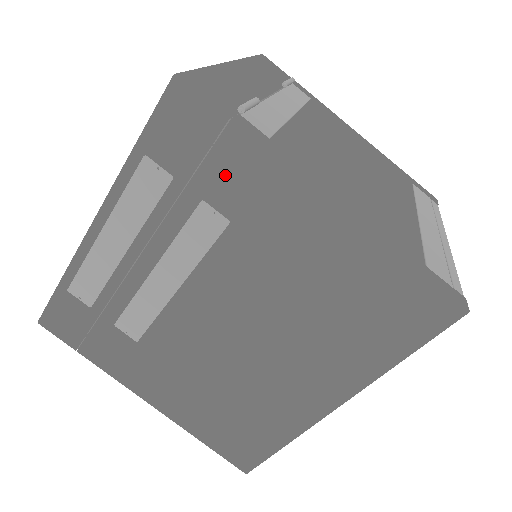
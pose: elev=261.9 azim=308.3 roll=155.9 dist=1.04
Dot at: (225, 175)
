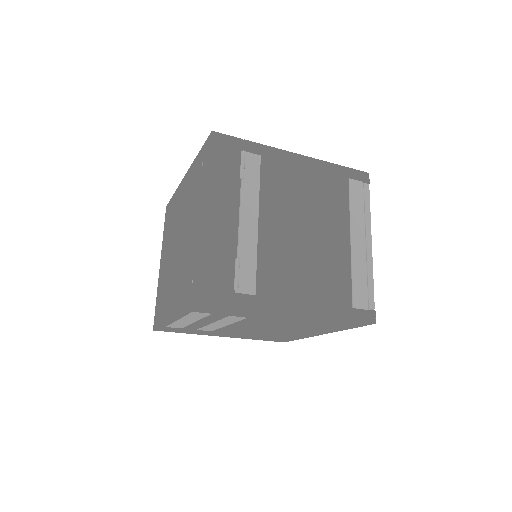
Dot at: (239, 313)
